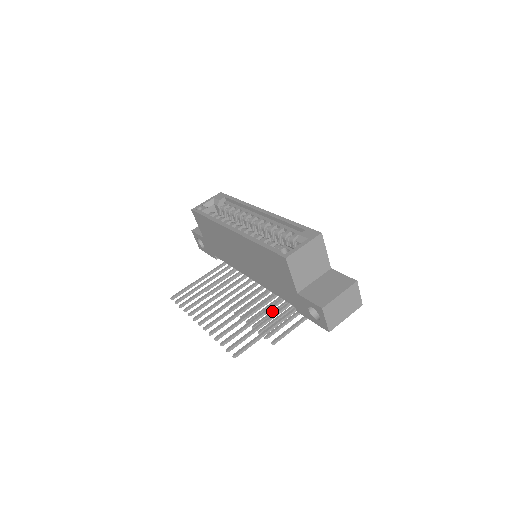
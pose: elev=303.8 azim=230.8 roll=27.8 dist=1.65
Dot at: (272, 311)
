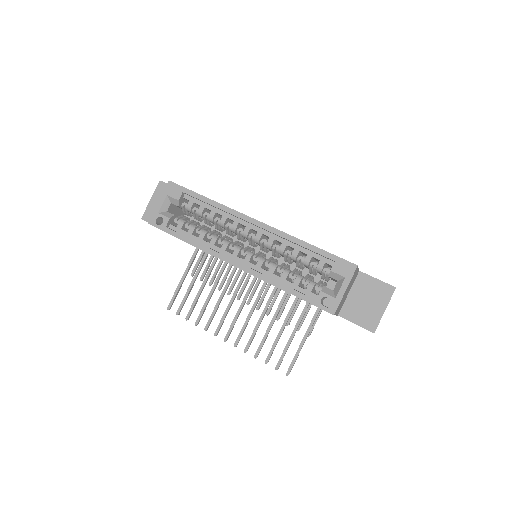
Dot at: (288, 294)
